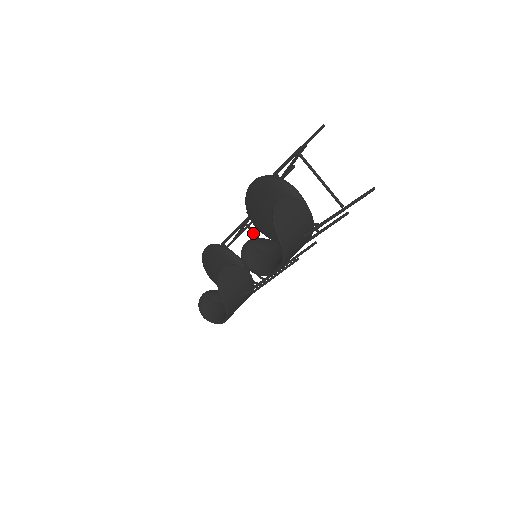
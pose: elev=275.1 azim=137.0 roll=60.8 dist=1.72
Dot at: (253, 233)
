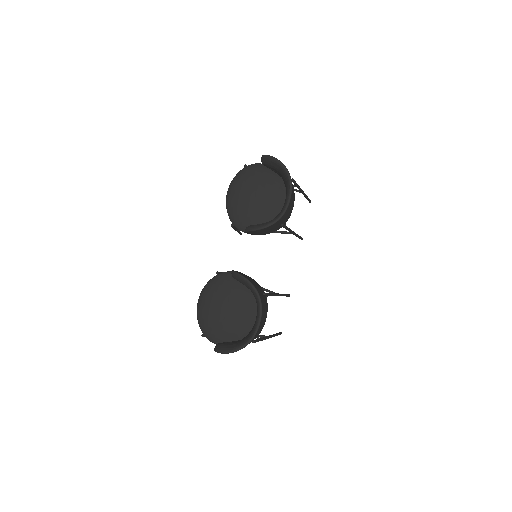
Dot at: occluded
